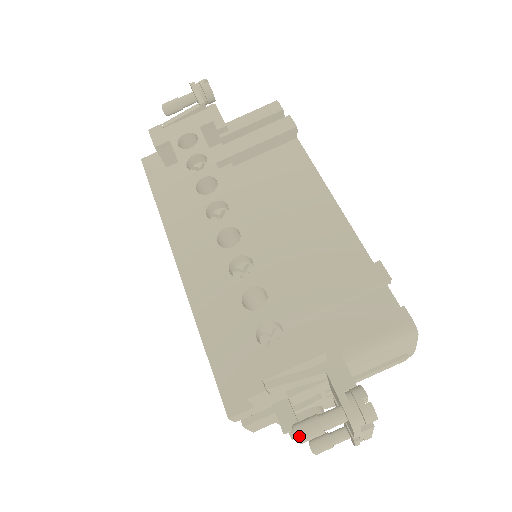
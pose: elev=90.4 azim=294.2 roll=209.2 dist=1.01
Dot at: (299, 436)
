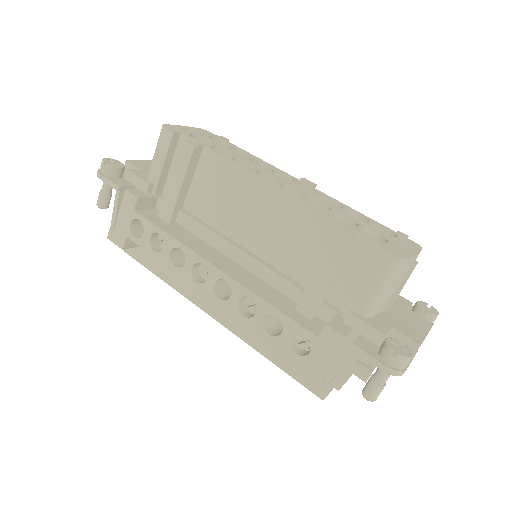
Dot at: (370, 400)
